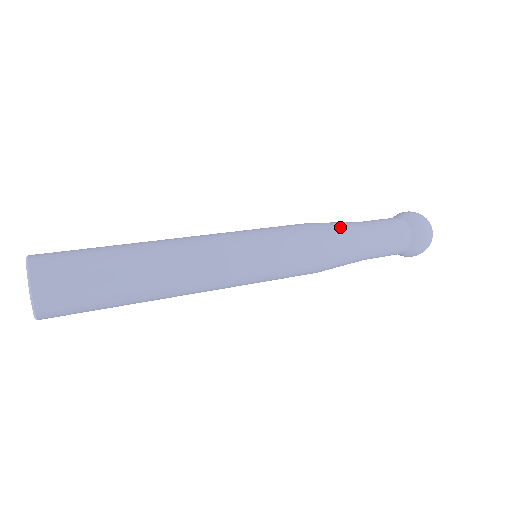
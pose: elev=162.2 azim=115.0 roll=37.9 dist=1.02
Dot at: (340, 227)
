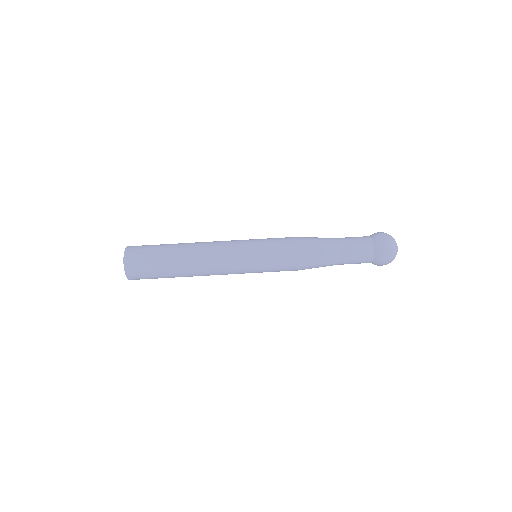
Dot at: (316, 257)
